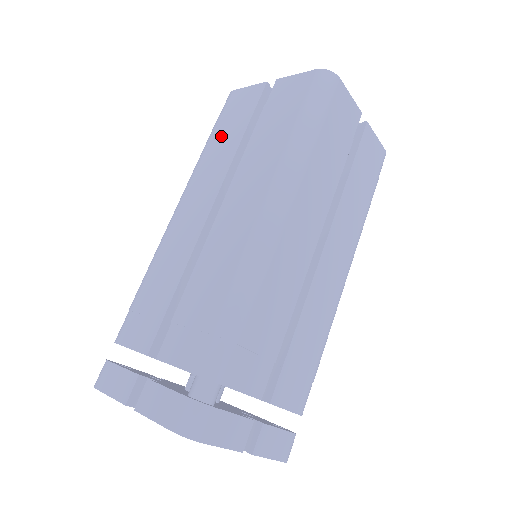
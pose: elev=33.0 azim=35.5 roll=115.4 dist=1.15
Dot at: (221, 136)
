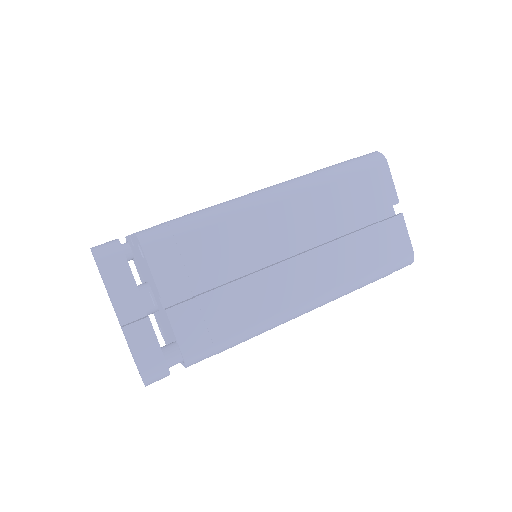
Dot at: (347, 192)
